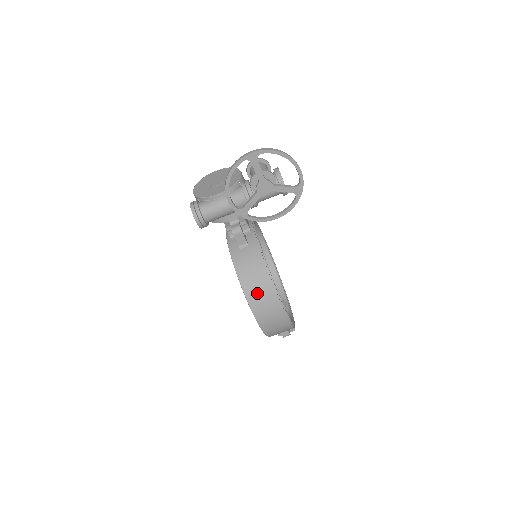
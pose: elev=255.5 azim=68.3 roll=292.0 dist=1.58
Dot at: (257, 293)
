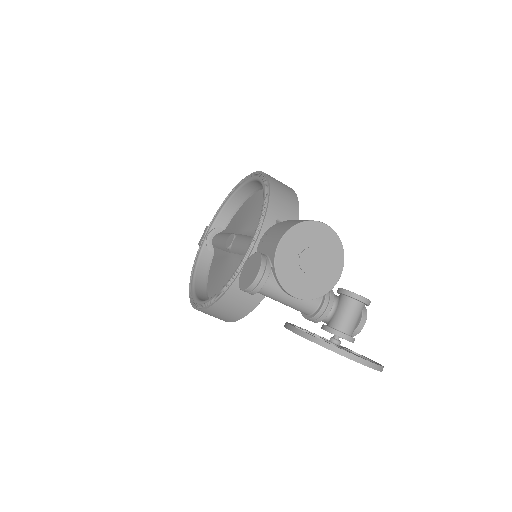
Dot at: (219, 313)
